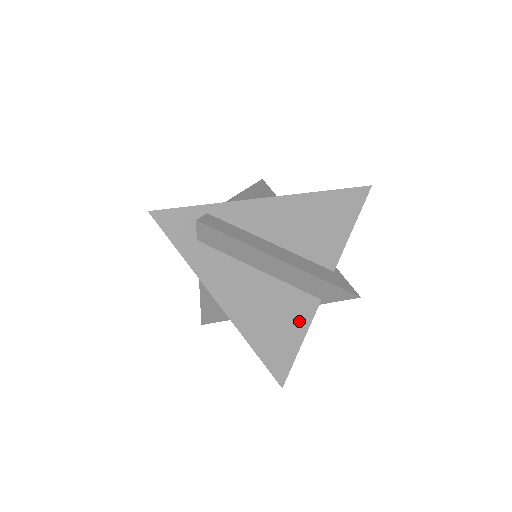
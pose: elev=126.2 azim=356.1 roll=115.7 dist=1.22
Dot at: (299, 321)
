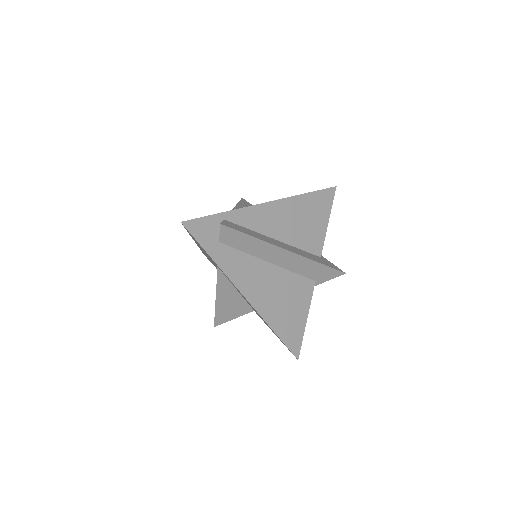
Dot at: (302, 301)
